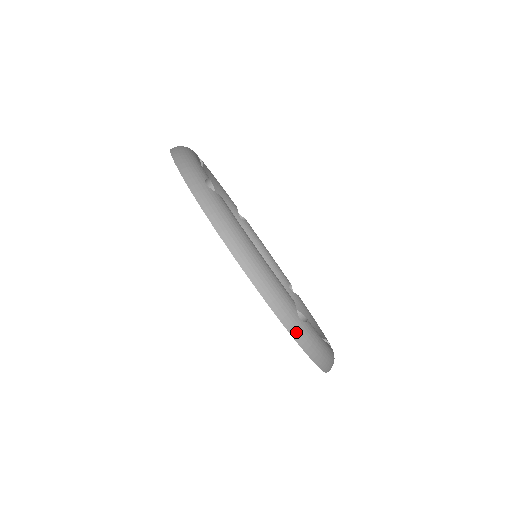
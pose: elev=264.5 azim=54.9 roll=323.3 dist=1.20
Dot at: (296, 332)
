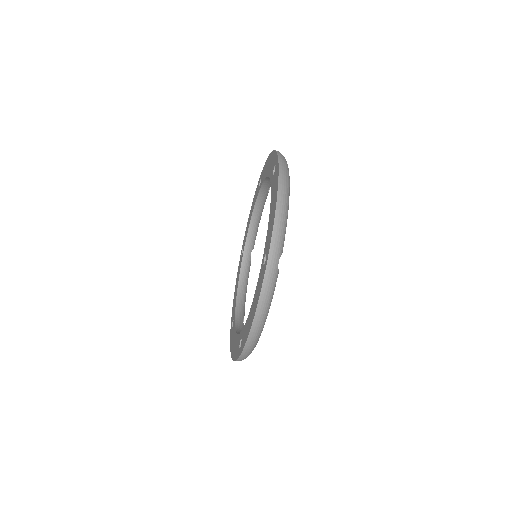
Dot at: (271, 265)
